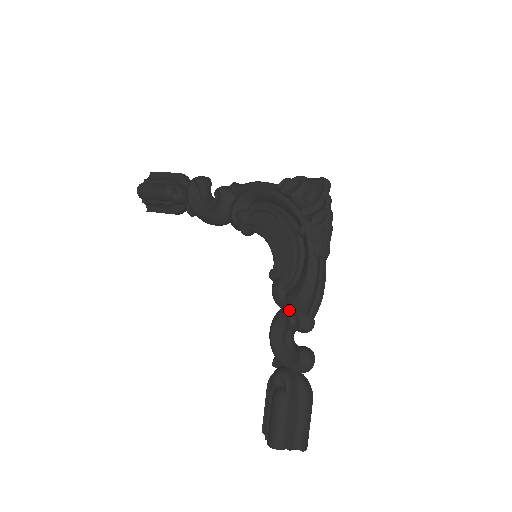
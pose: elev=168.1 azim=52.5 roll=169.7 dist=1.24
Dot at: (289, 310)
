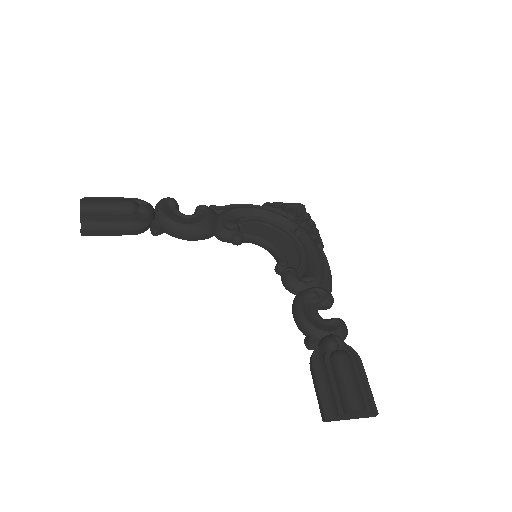
Dot at: (312, 288)
